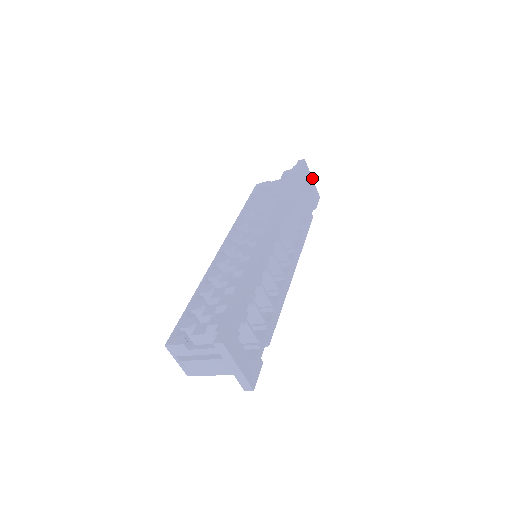
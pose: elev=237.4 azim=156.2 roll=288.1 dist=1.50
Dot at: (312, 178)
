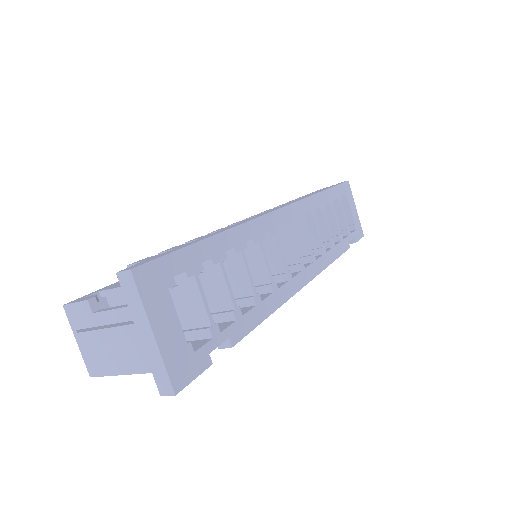
Dot at: occluded
